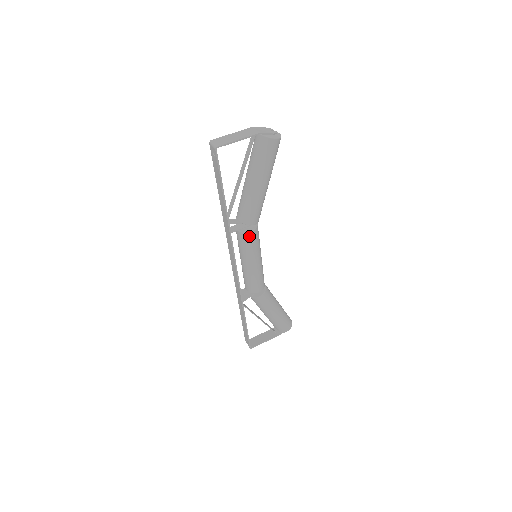
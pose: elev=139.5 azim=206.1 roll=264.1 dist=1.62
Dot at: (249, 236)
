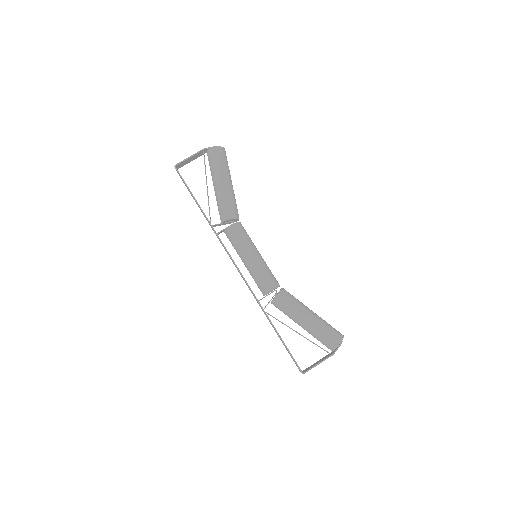
Dot at: (232, 230)
